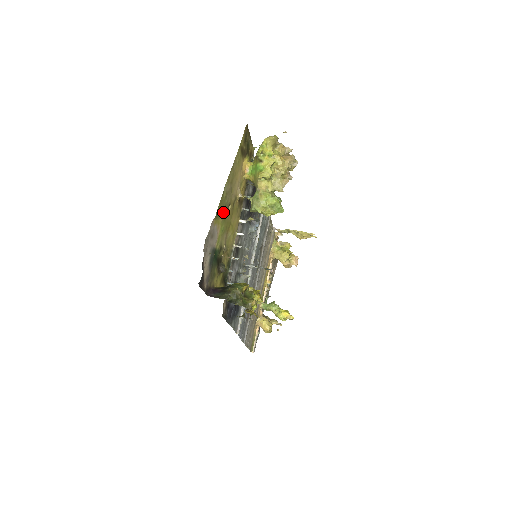
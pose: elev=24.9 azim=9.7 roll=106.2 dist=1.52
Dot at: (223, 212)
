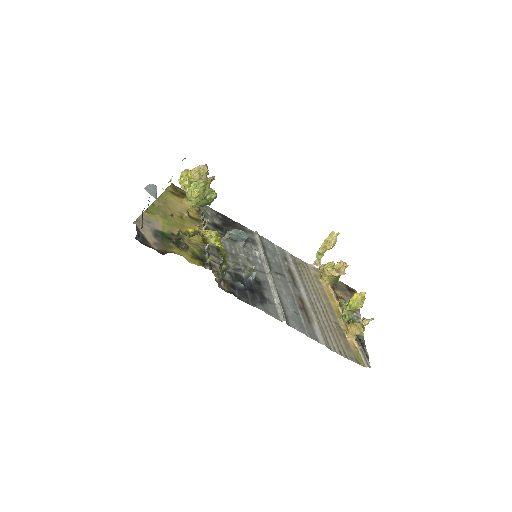
Dot at: (161, 215)
